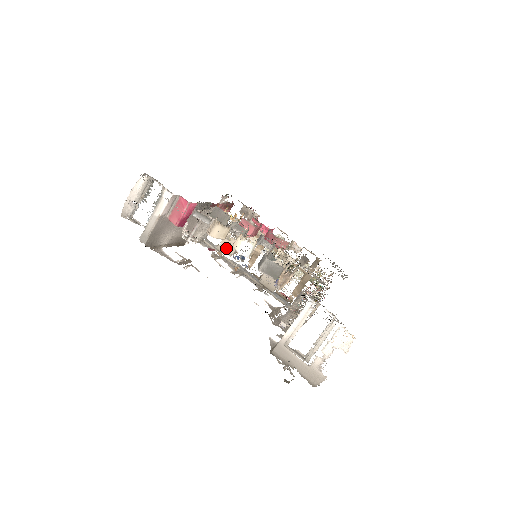
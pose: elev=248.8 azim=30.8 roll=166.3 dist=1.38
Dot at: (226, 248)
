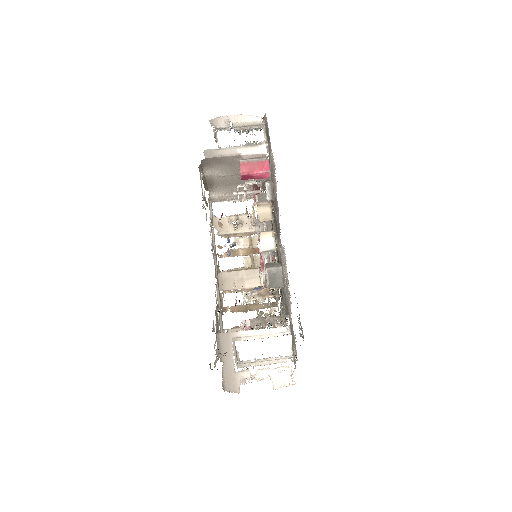
Dot at: occluded
